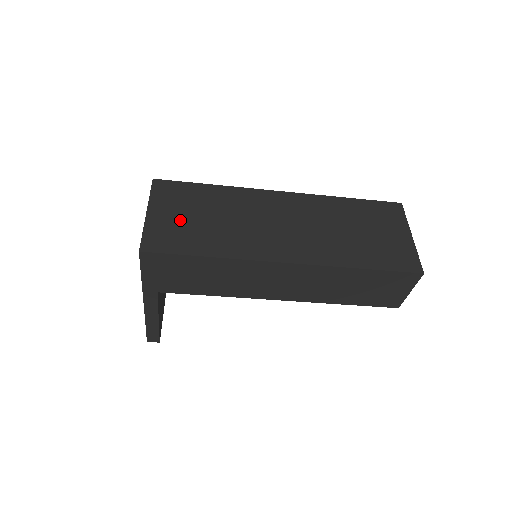
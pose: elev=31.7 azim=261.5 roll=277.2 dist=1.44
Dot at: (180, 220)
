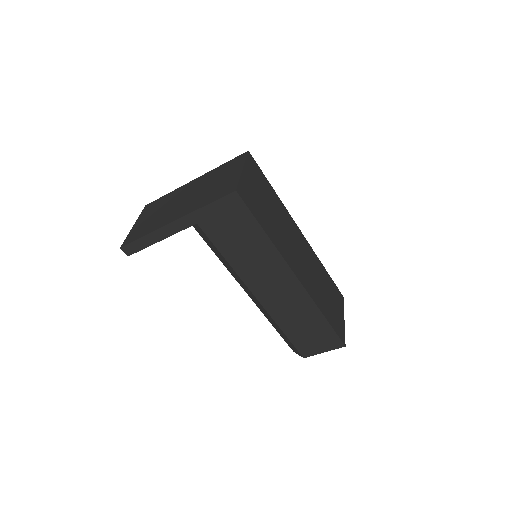
Dot at: (257, 194)
